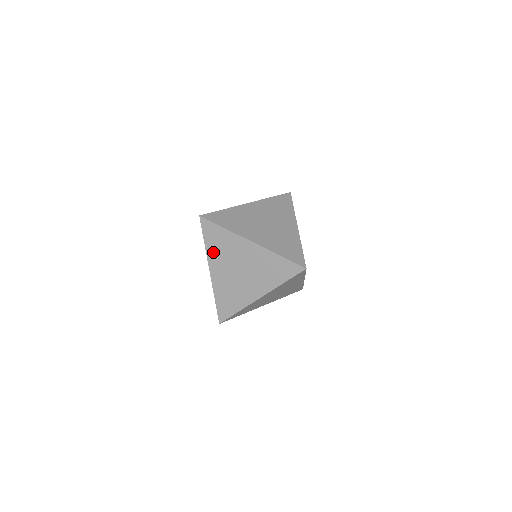
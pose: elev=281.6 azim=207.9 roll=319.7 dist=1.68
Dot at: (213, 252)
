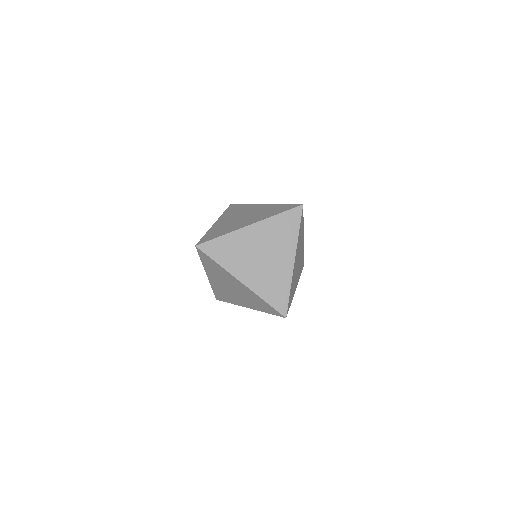
Dot at: (209, 269)
